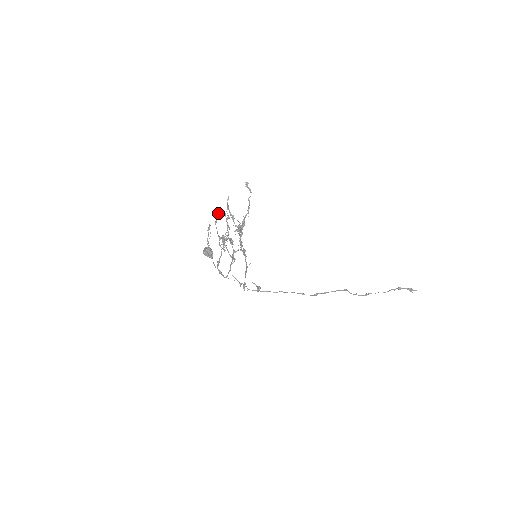
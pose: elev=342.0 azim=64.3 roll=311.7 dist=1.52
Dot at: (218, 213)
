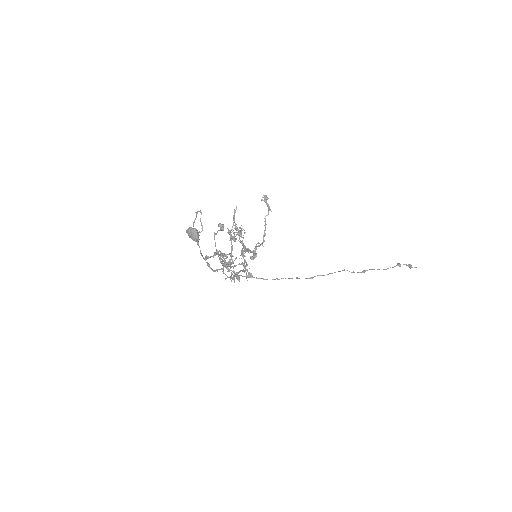
Dot at: (220, 229)
